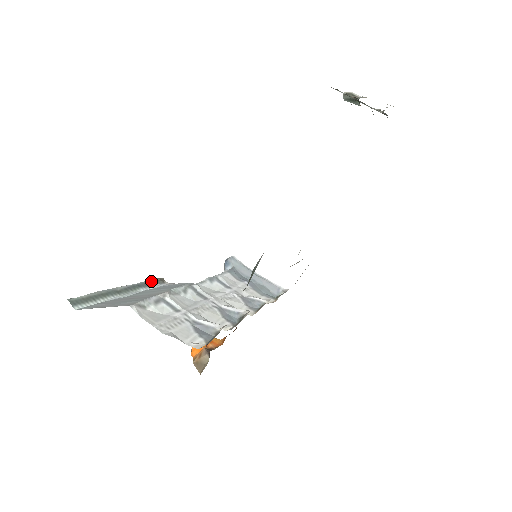
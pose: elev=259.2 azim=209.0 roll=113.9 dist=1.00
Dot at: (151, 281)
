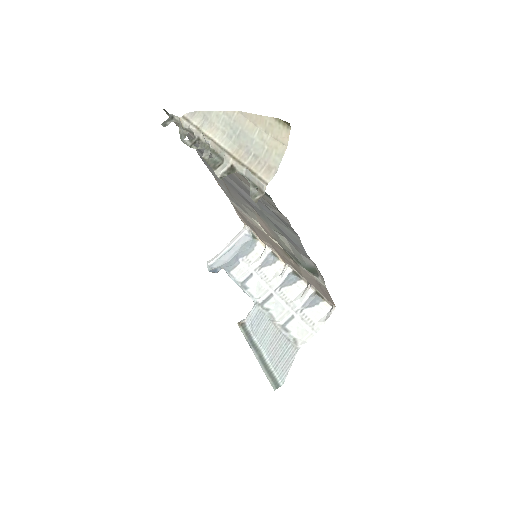
Dot at: (245, 333)
